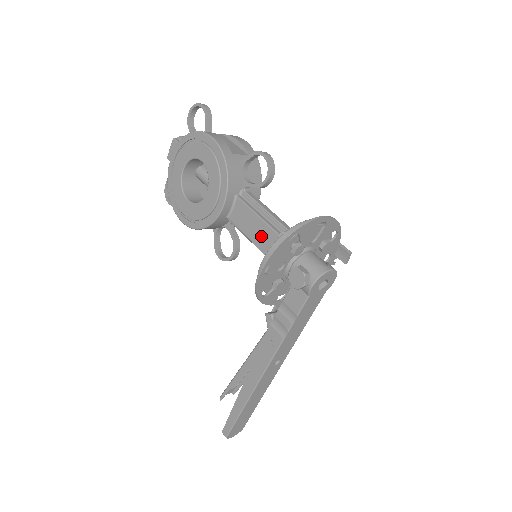
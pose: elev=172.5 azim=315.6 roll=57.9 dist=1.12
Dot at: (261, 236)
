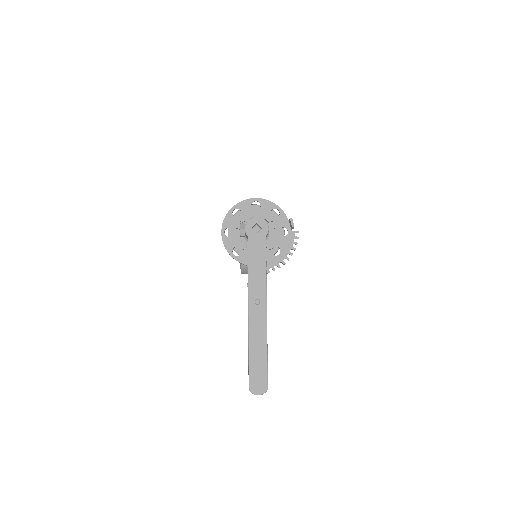
Dot at: occluded
